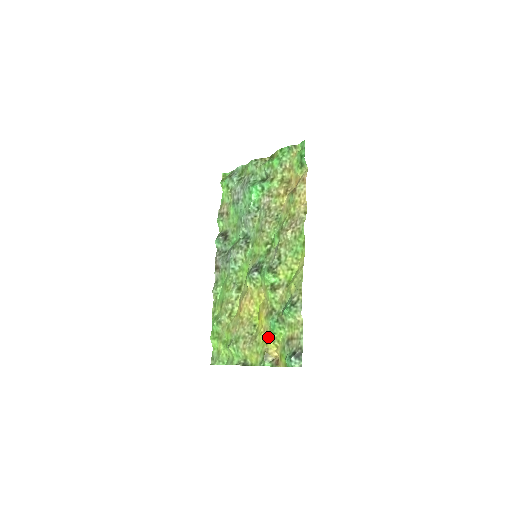
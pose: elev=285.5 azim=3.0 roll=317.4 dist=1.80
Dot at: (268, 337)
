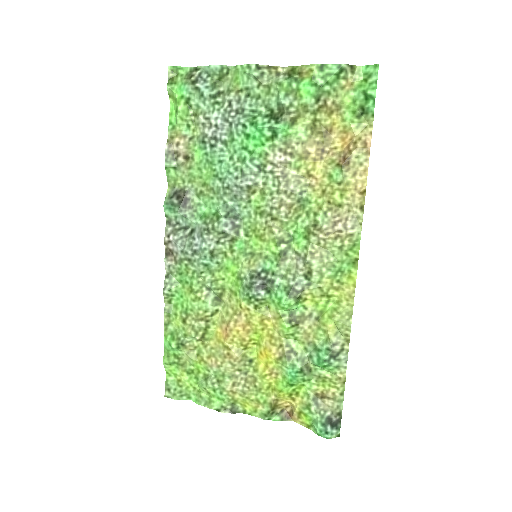
Dot at: (280, 387)
